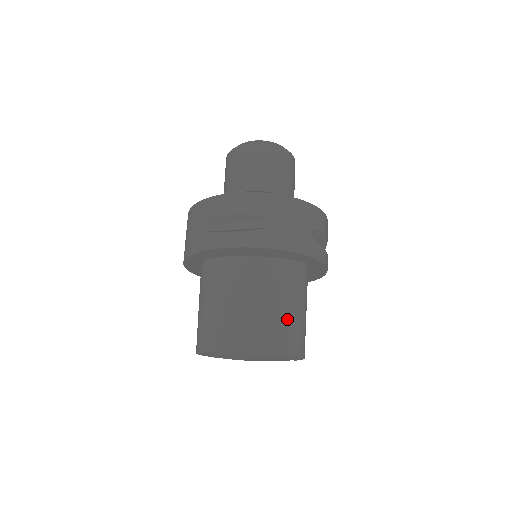
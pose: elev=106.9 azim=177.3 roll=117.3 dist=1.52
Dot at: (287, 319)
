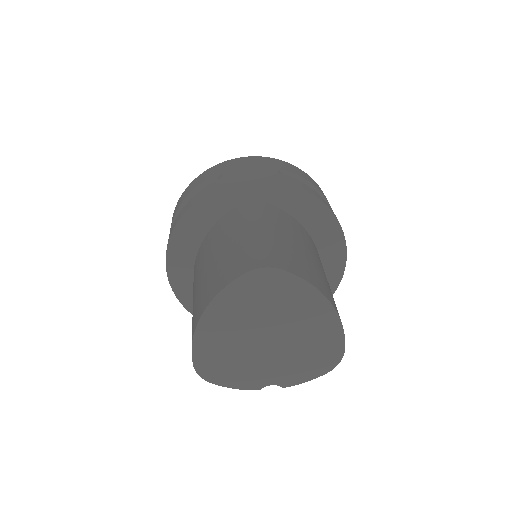
Dot at: occluded
